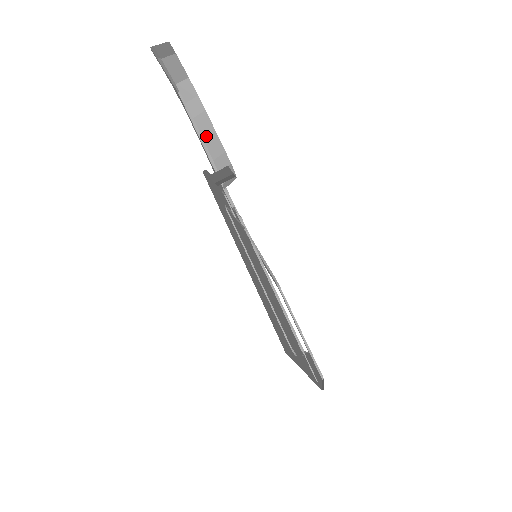
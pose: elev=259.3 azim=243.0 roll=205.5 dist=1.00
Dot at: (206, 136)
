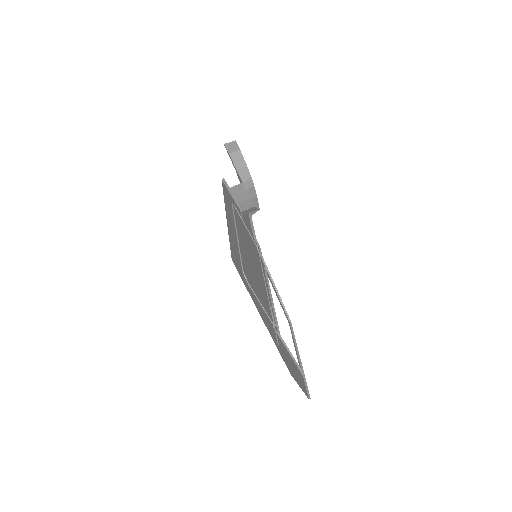
Dot at: occluded
